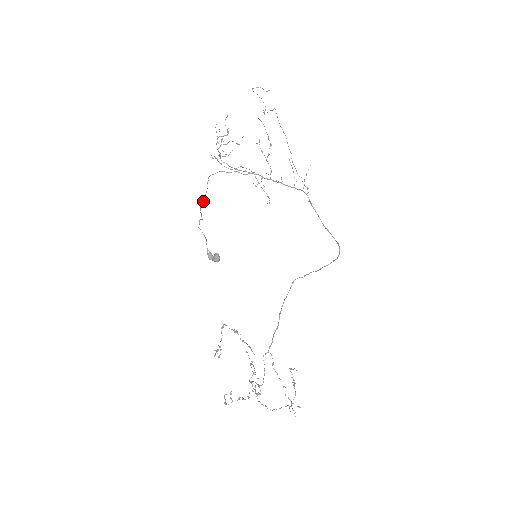
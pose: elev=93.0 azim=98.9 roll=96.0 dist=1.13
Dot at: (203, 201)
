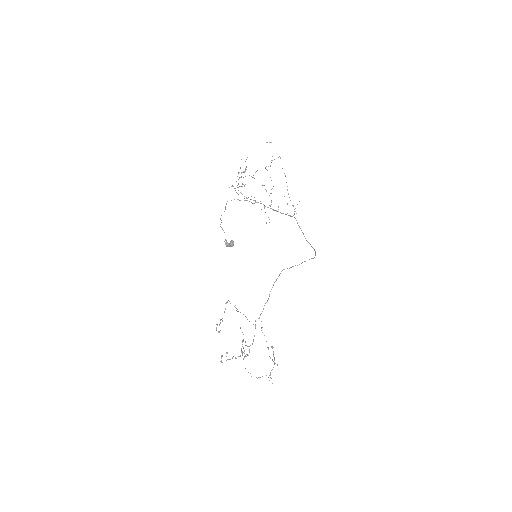
Dot at: occluded
